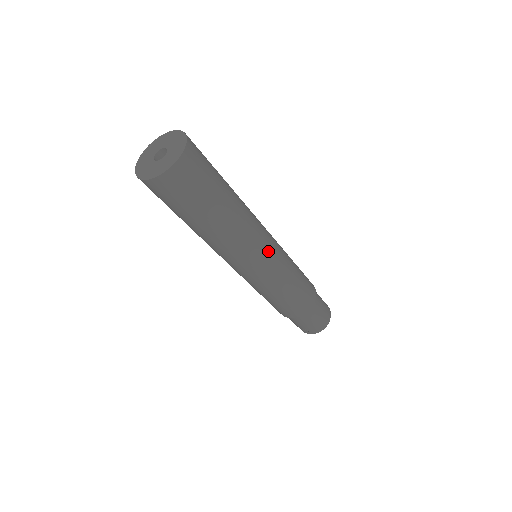
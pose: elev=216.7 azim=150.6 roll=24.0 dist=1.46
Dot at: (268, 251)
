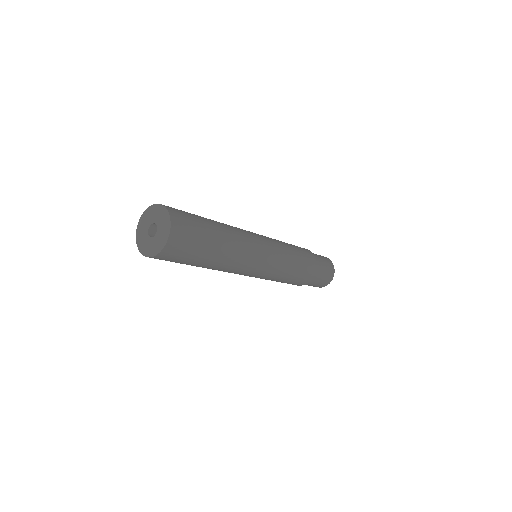
Dot at: (251, 274)
